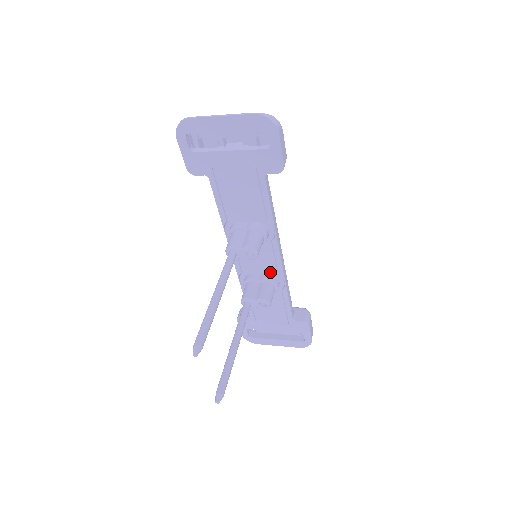
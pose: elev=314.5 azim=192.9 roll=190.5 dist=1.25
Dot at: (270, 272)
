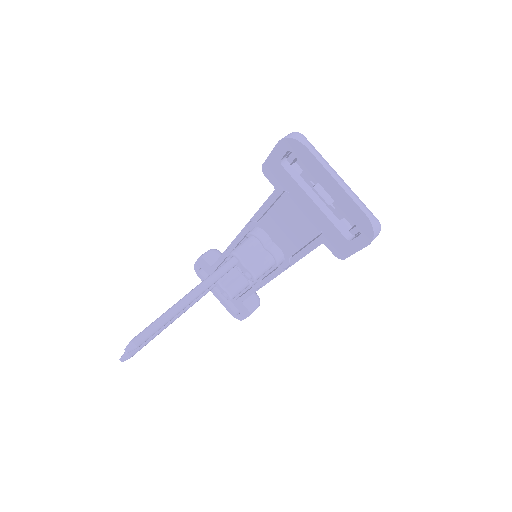
Dot at: occluded
